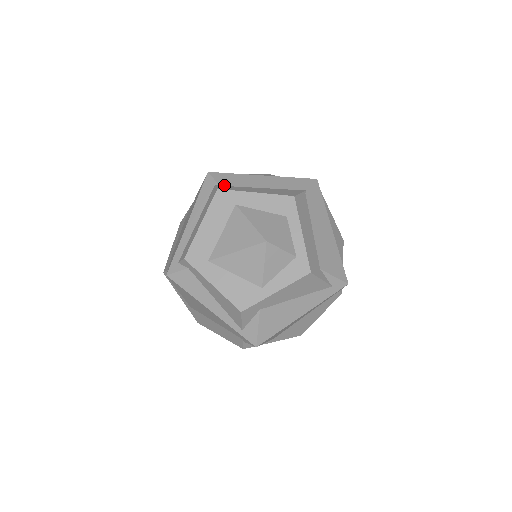
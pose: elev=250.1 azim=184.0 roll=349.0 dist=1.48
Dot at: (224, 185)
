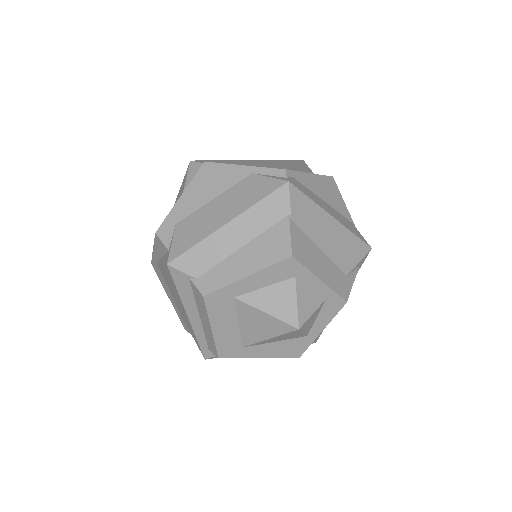
Dot at: (200, 275)
